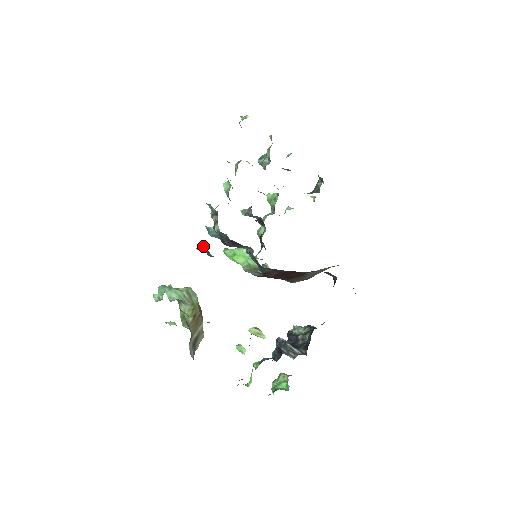
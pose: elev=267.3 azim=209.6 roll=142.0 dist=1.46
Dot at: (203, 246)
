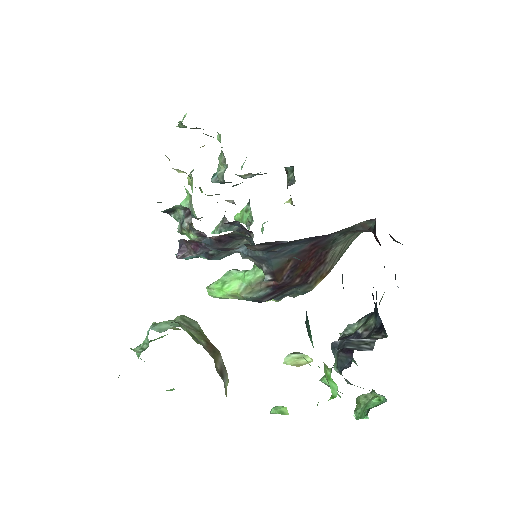
Dot at: (185, 245)
